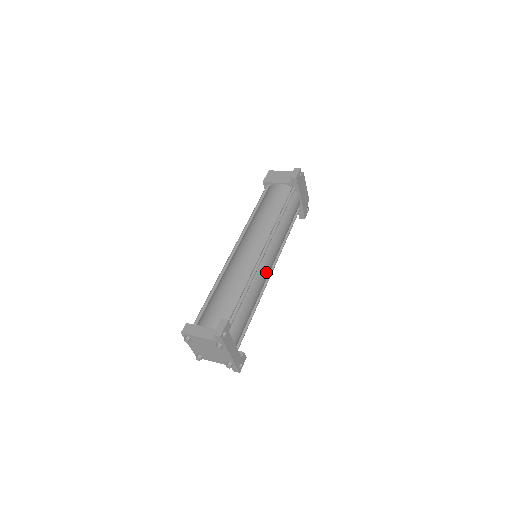
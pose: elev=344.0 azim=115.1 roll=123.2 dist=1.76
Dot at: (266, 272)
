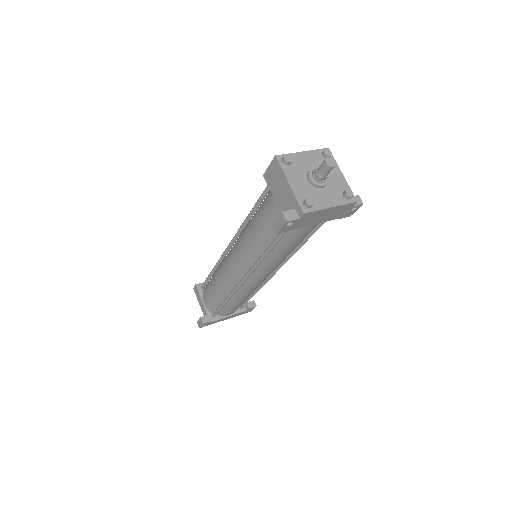
Dot at: (255, 285)
